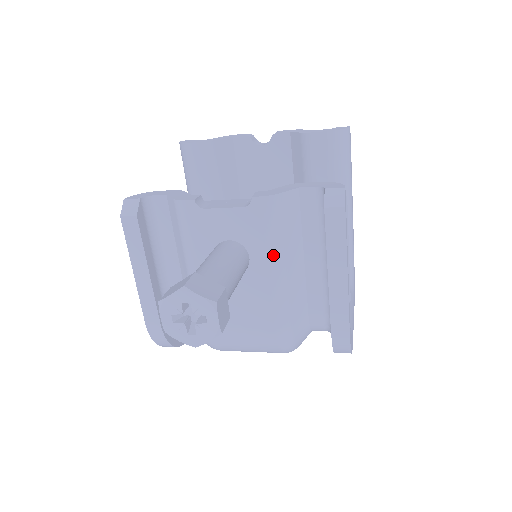
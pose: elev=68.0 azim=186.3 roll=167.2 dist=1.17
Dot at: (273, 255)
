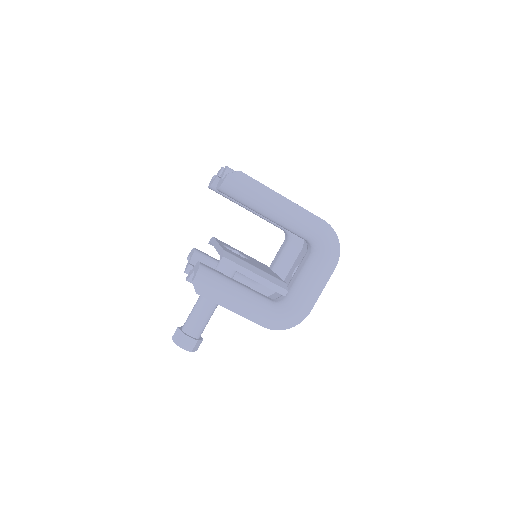
Dot at: occluded
